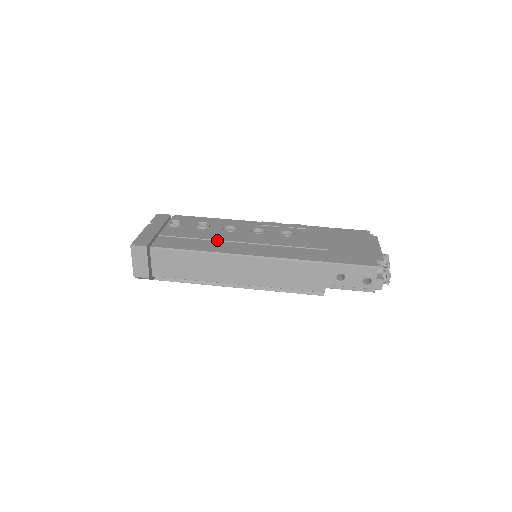
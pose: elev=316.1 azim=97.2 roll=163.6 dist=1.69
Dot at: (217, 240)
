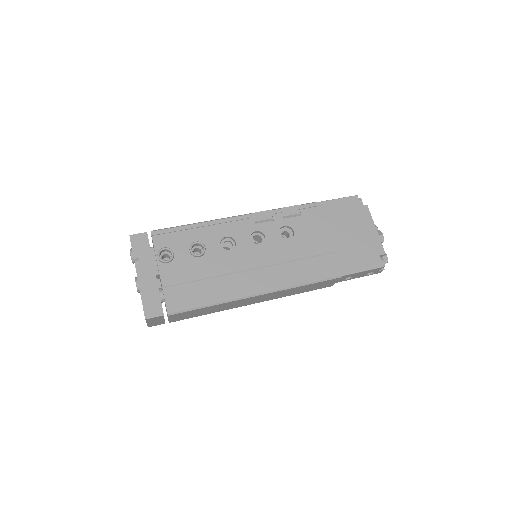
Dot at: (227, 274)
